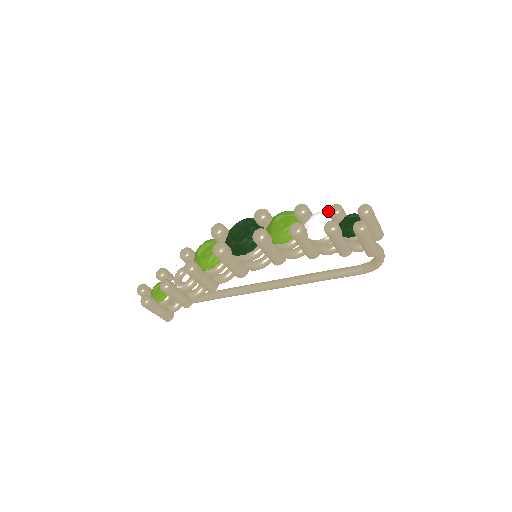
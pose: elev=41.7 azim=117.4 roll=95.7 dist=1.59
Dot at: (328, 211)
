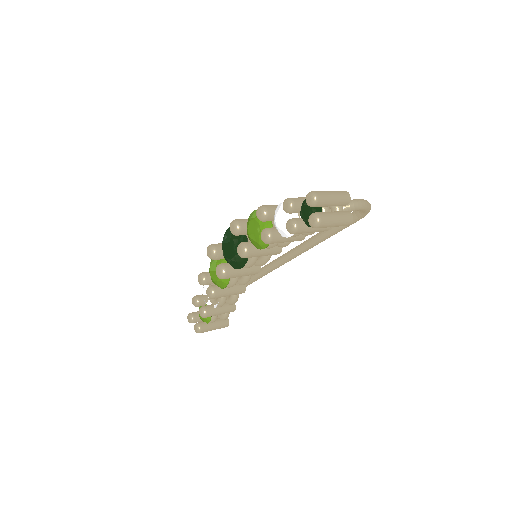
Dot at: (283, 209)
